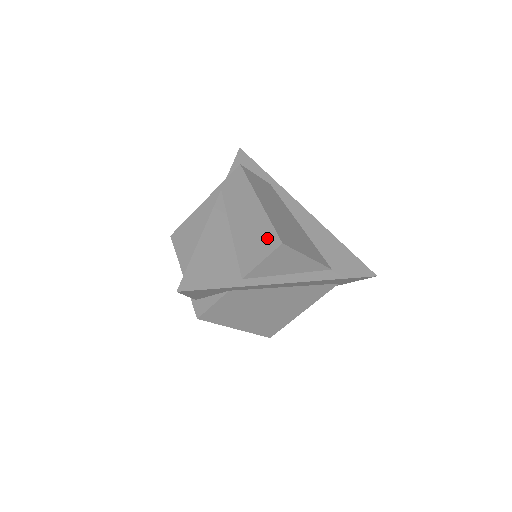
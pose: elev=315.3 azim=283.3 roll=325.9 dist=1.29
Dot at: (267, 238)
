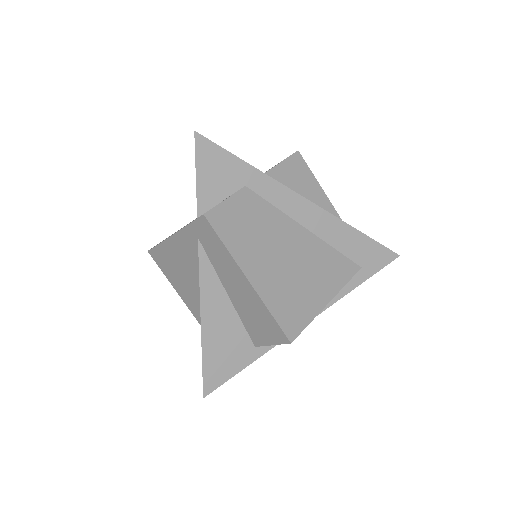
Dot at: occluded
